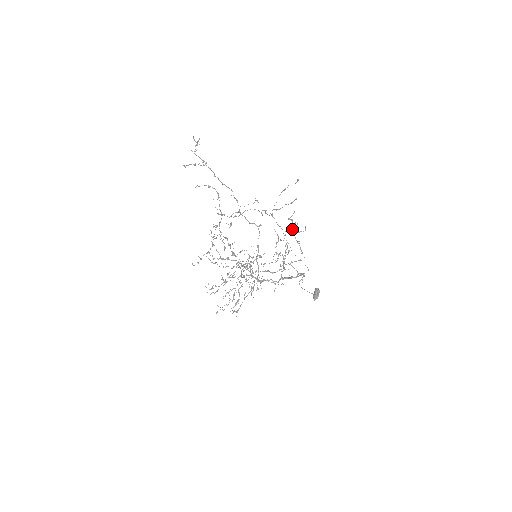
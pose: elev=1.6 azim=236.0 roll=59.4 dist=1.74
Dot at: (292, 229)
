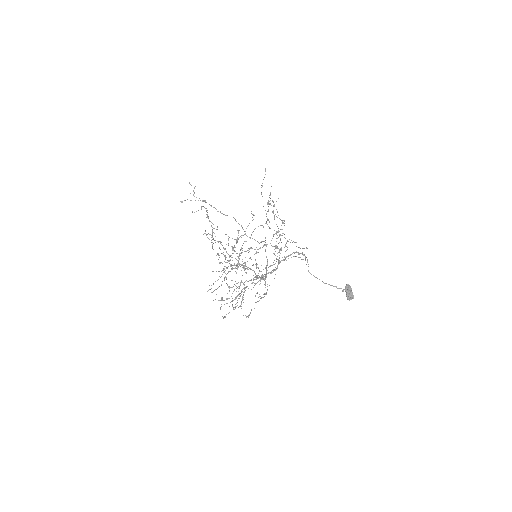
Dot at: (272, 211)
